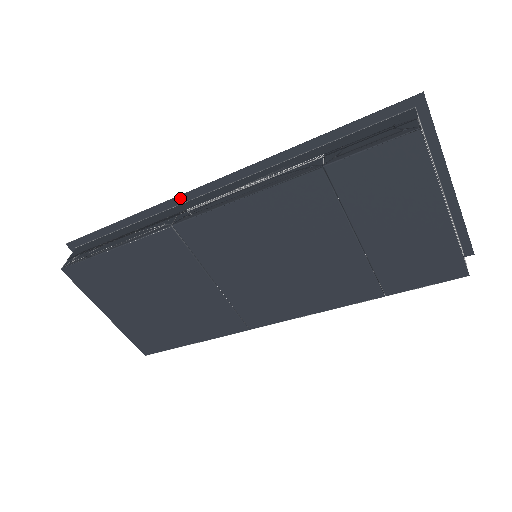
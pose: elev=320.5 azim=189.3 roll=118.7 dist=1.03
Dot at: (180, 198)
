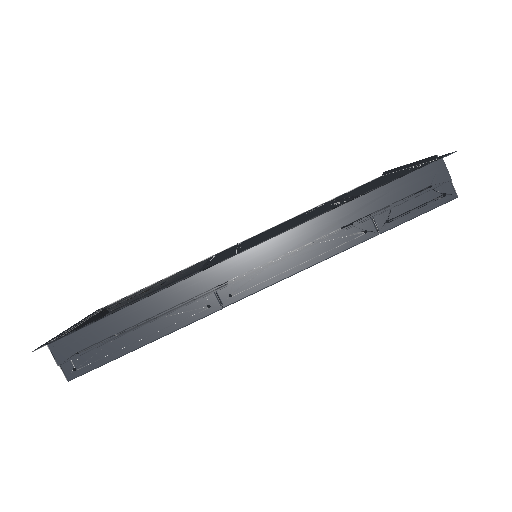
Dot at: (204, 270)
